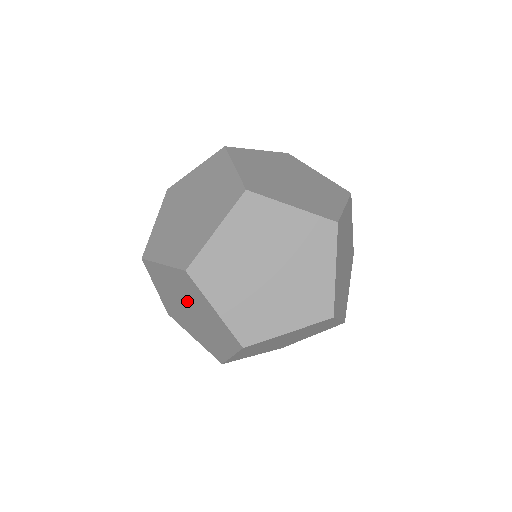
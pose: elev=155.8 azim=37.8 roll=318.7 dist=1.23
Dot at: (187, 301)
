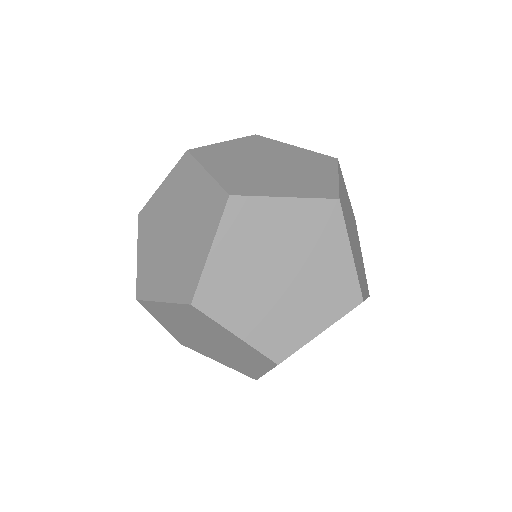
Dot at: occluded
